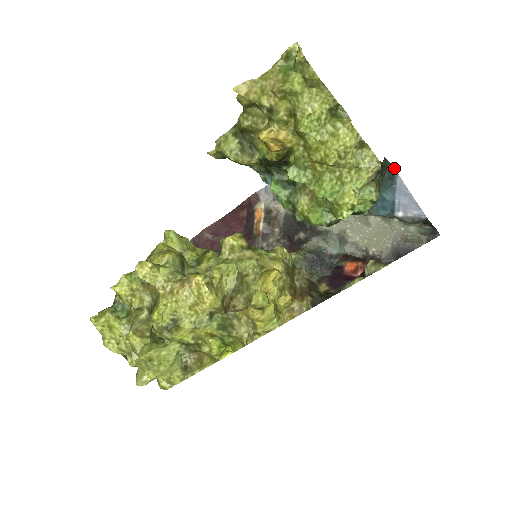
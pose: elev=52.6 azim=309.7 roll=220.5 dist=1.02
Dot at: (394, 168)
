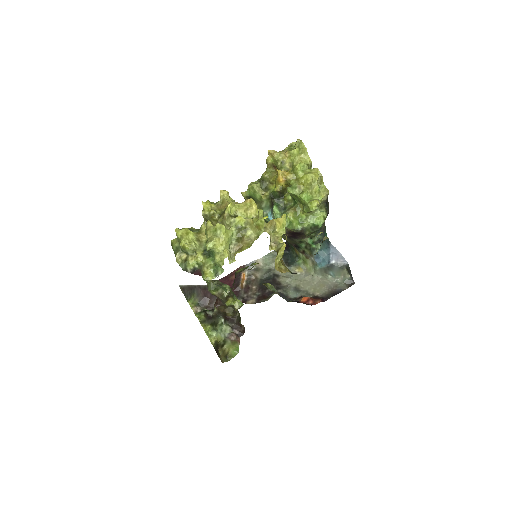
Dot at: (328, 239)
